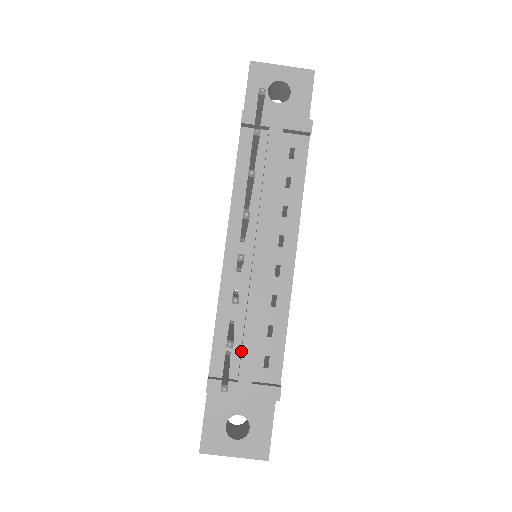
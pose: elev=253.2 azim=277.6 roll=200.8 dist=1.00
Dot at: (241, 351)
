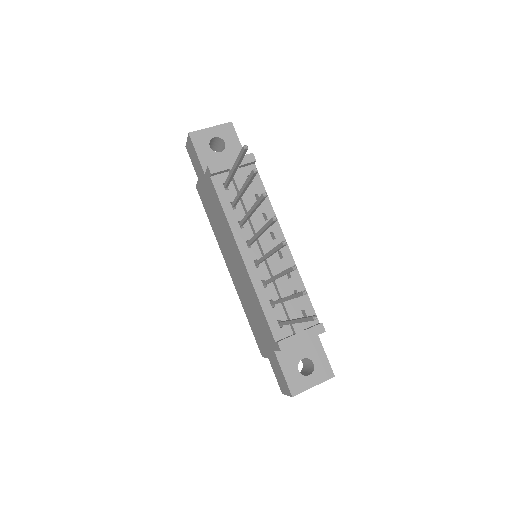
Dot at: (287, 314)
